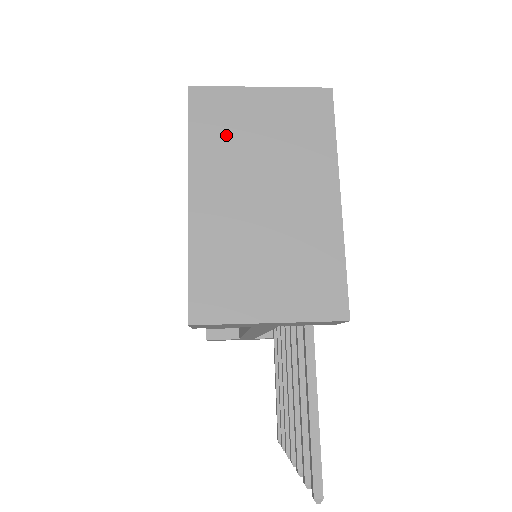
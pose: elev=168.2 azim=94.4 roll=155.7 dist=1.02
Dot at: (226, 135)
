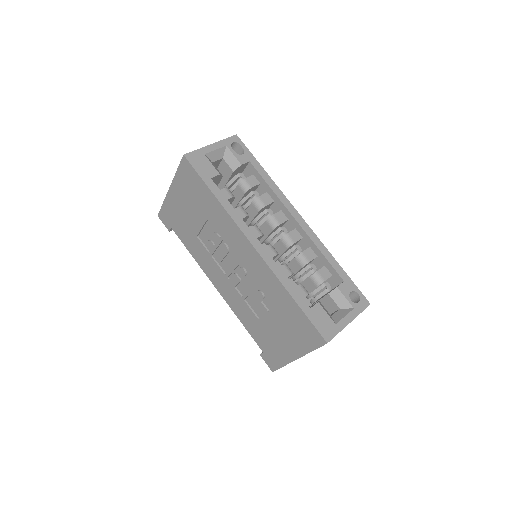
Dot at: occluded
